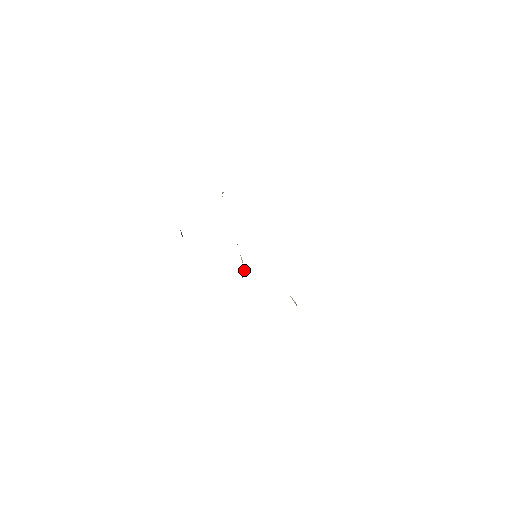
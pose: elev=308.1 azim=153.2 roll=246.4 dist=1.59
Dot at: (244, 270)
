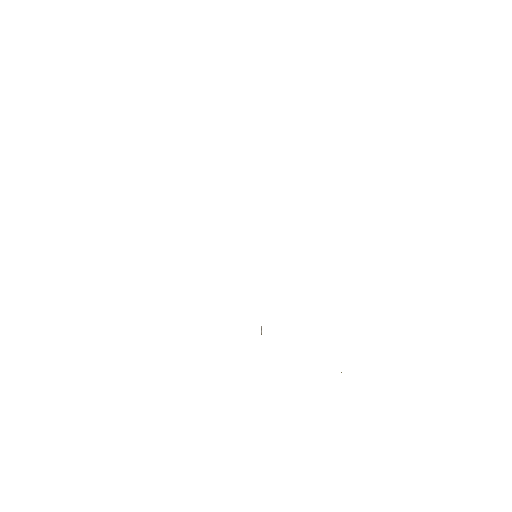
Dot at: occluded
